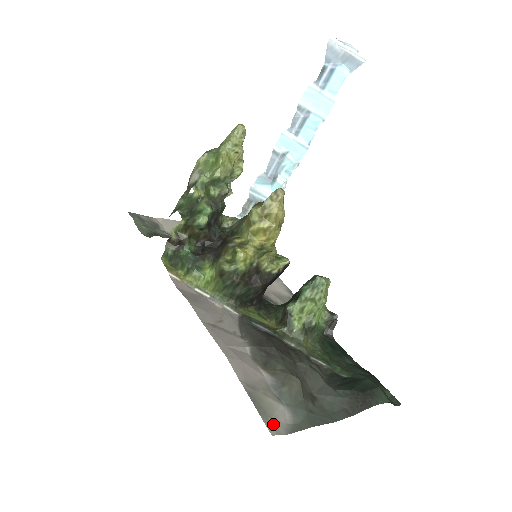
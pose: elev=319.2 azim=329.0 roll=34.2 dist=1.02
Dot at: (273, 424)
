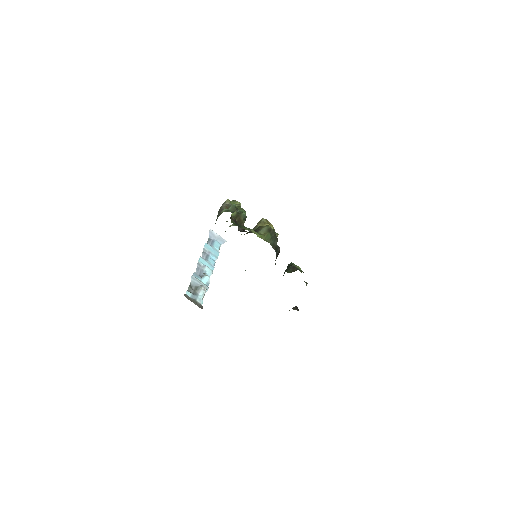
Dot at: occluded
